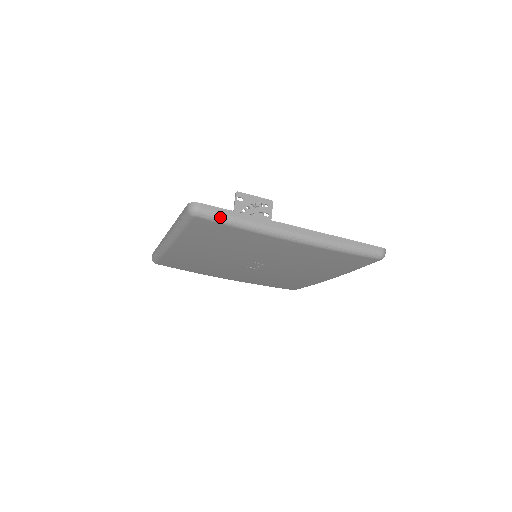
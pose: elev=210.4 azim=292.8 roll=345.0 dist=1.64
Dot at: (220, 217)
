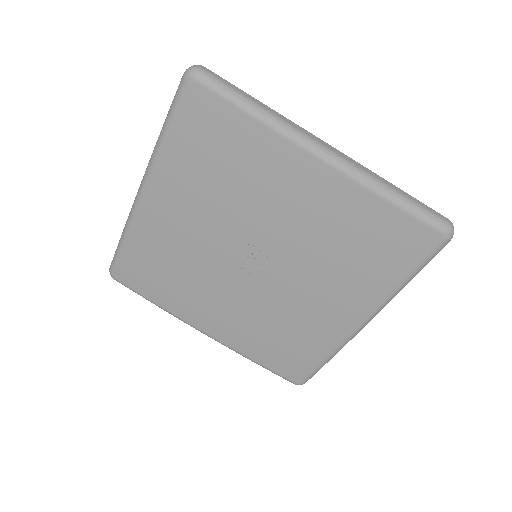
Dot at: (225, 87)
